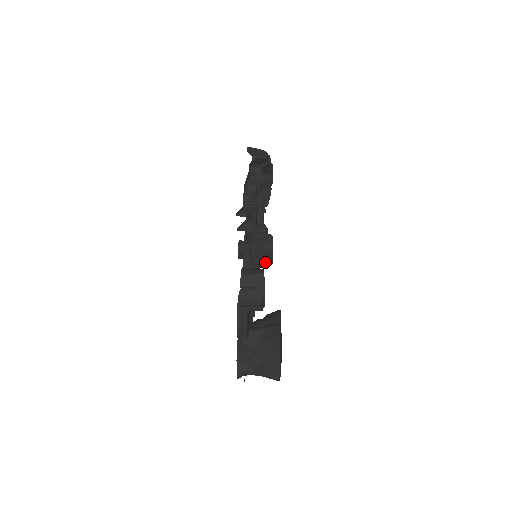
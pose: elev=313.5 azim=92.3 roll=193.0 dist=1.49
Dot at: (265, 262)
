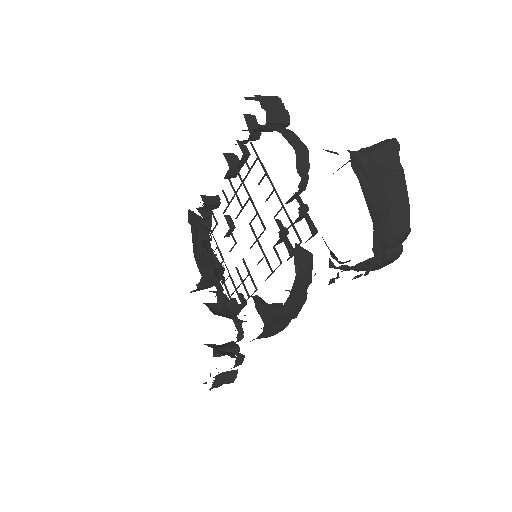
Dot at: (278, 306)
